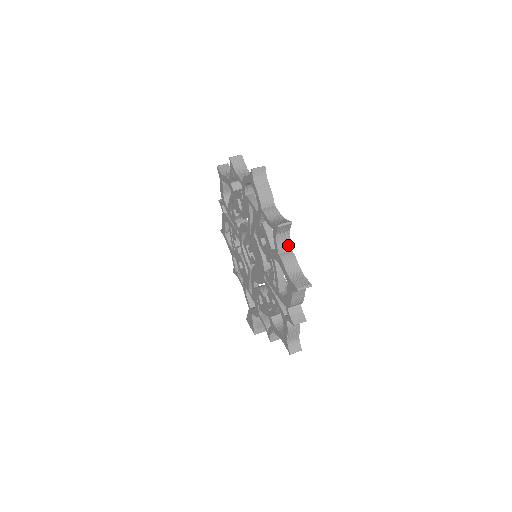
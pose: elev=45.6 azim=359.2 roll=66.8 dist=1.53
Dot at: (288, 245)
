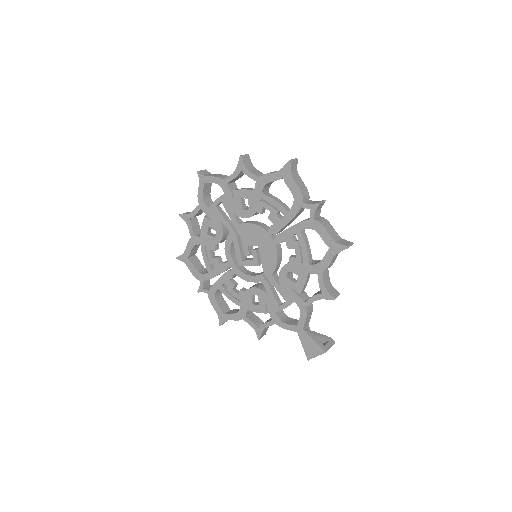
Dot at: (261, 173)
